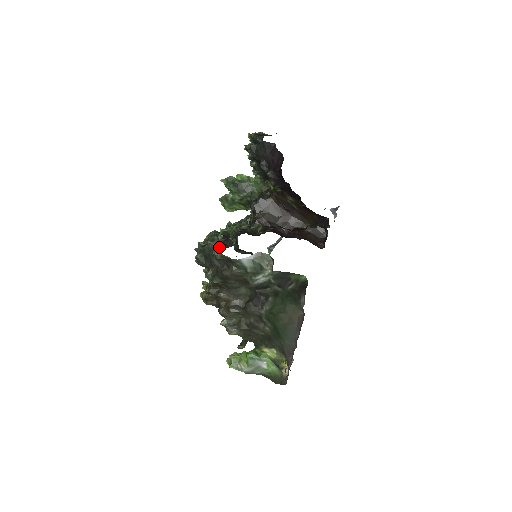
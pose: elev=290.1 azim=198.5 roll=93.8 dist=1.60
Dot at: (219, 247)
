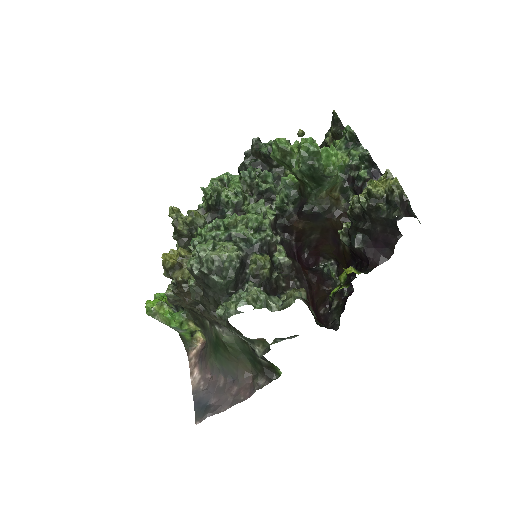
Dot at: (229, 317)
